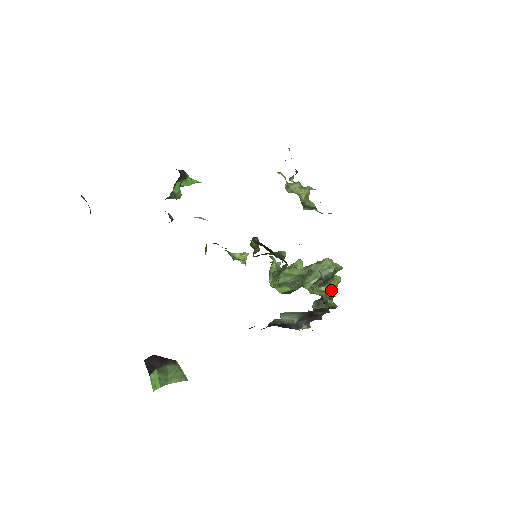
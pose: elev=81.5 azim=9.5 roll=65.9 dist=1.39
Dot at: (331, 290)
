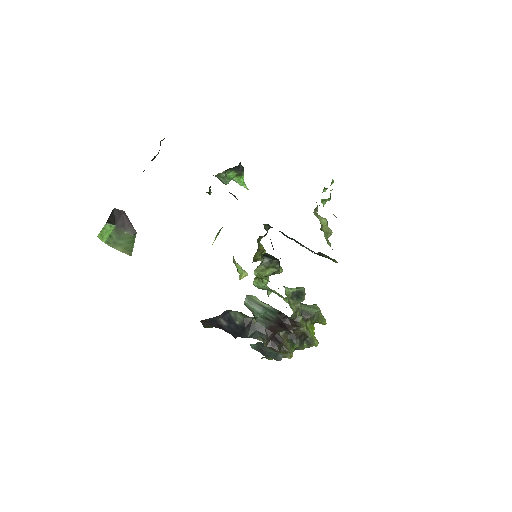
Dot at: (304, 335)
